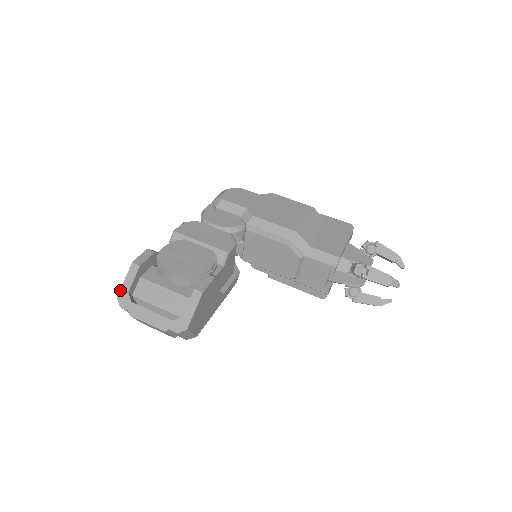
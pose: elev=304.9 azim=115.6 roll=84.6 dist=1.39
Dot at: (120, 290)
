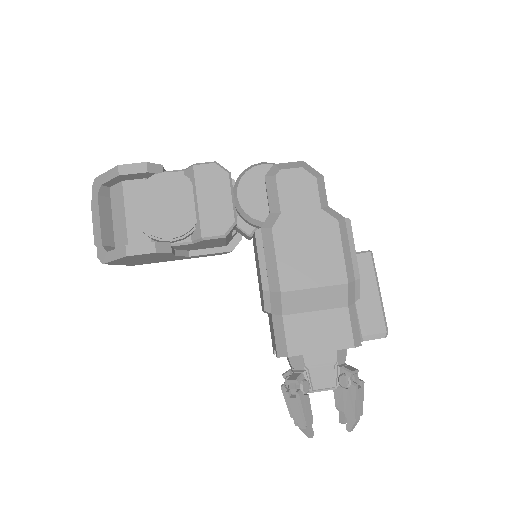
Dot at: (99, 176)
